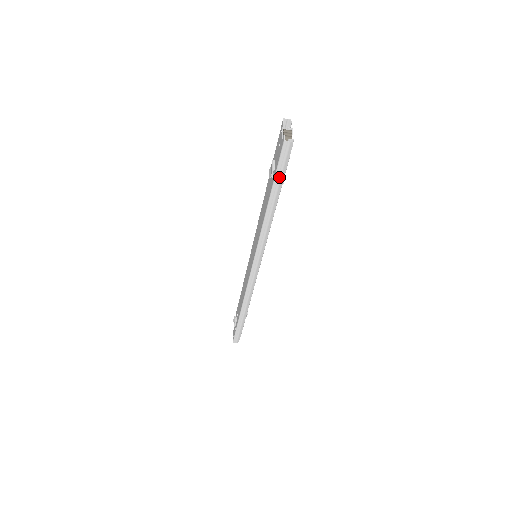
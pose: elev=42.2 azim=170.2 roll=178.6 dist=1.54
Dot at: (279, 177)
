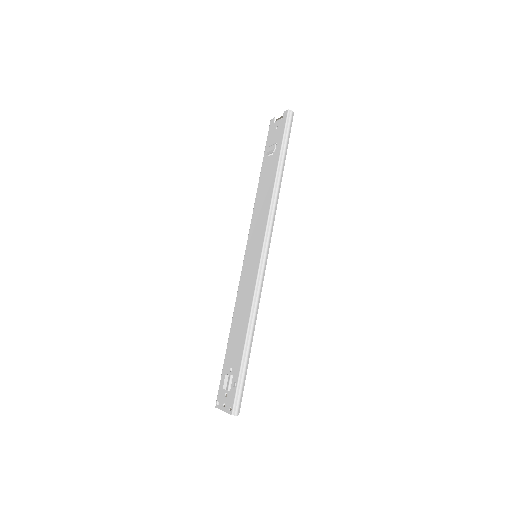
Dot at: (286, 141)
